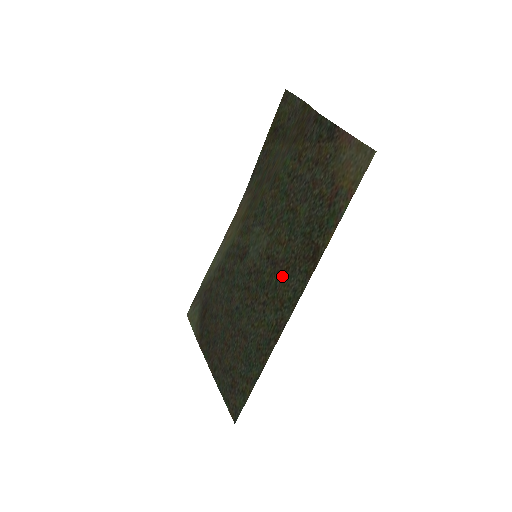
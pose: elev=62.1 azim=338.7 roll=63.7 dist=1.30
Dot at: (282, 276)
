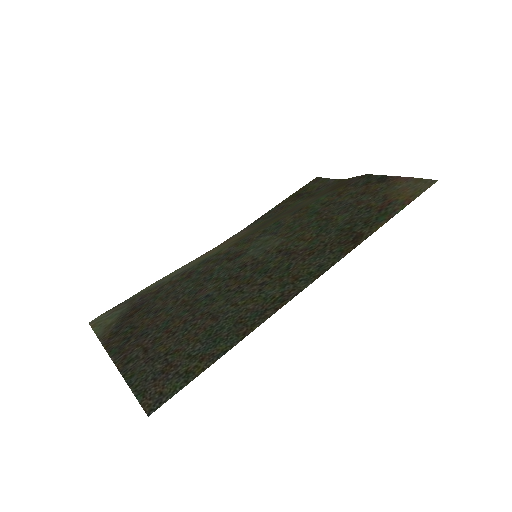
Dot at: (301, 259)
